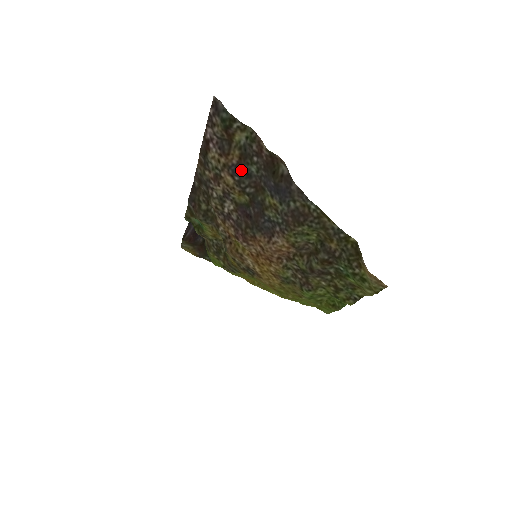
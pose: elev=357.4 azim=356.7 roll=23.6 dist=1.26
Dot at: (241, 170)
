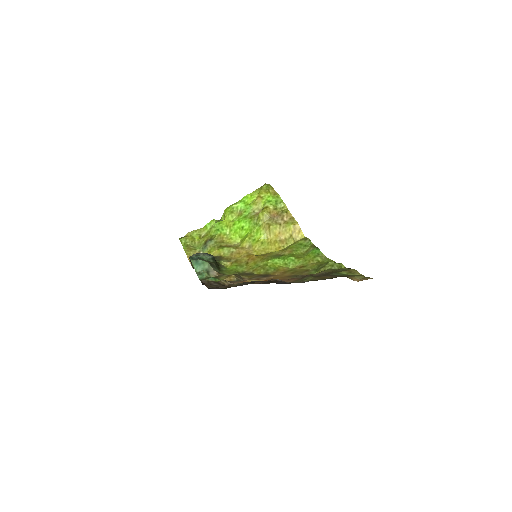
Dot at: (244, 284)
